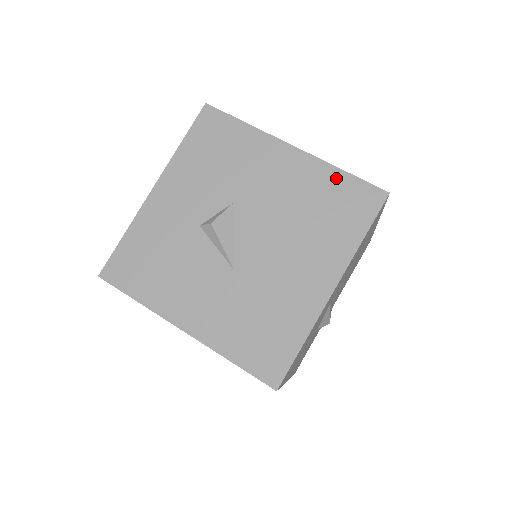
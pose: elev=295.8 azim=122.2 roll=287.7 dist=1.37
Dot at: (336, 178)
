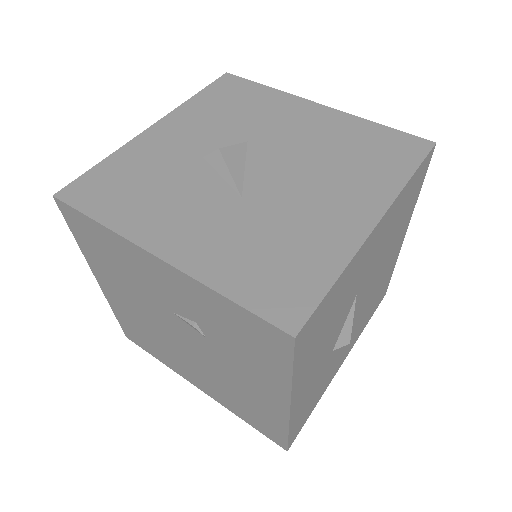
Dot at: (371, 129)
